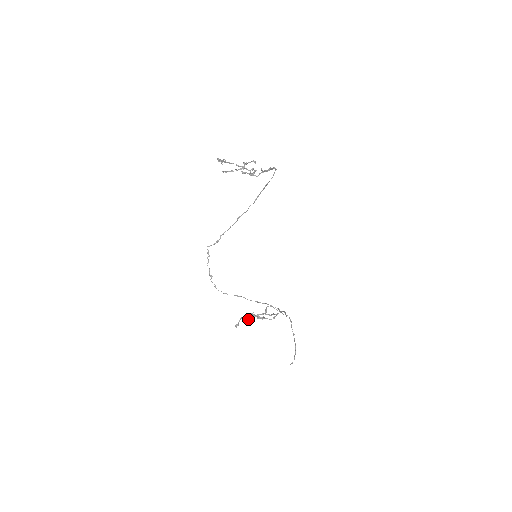
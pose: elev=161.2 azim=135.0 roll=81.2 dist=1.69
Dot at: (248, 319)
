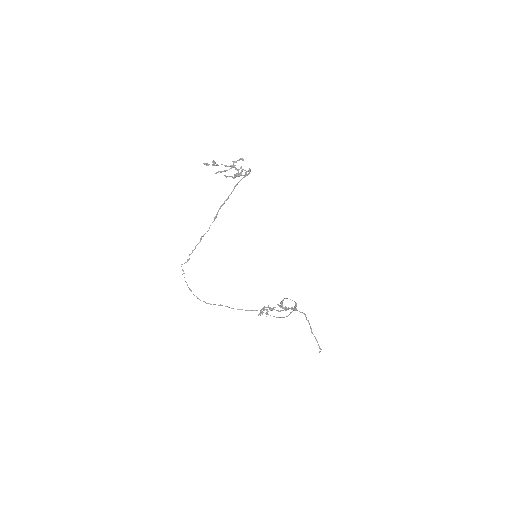
Dot at: (267, 310)
